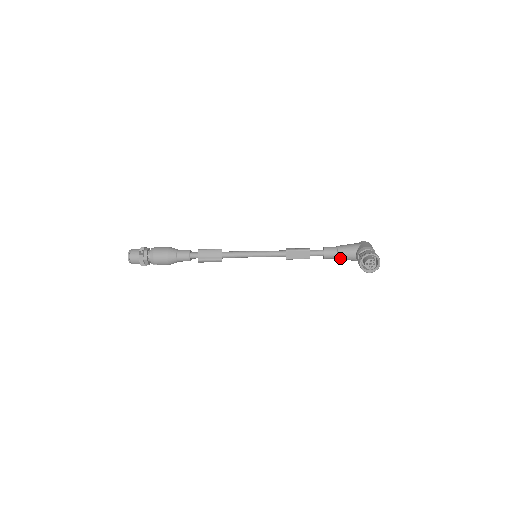
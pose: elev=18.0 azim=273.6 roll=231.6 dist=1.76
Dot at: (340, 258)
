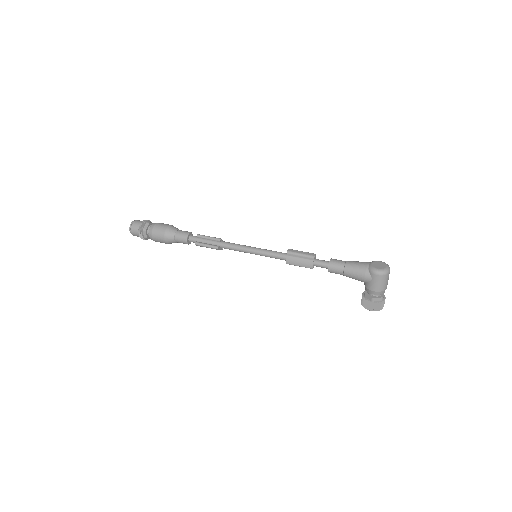
Dot at: occluded
